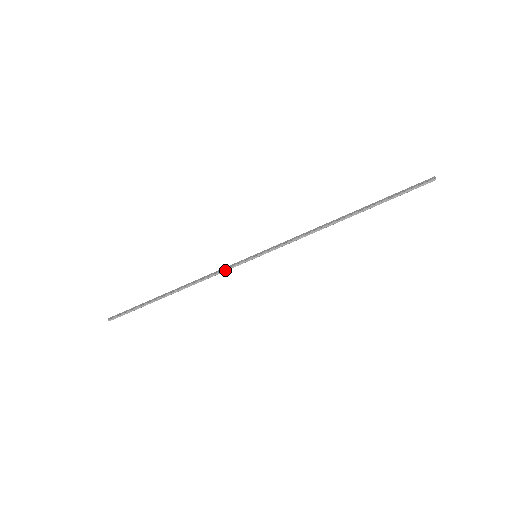
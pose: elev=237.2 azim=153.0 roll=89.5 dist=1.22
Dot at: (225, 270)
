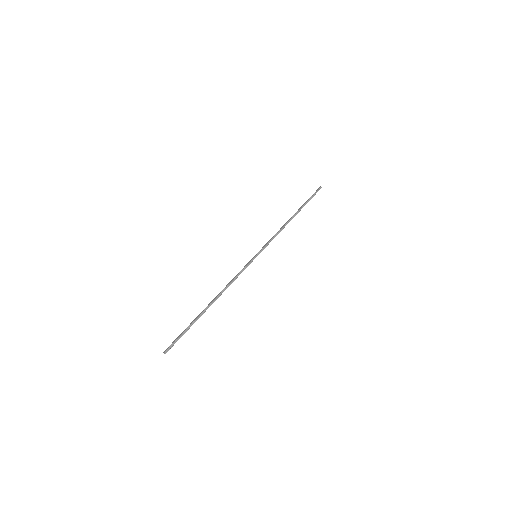
Dot at: (241, 272)
